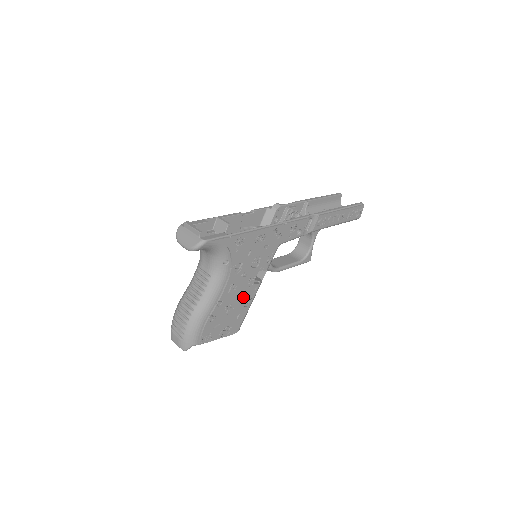
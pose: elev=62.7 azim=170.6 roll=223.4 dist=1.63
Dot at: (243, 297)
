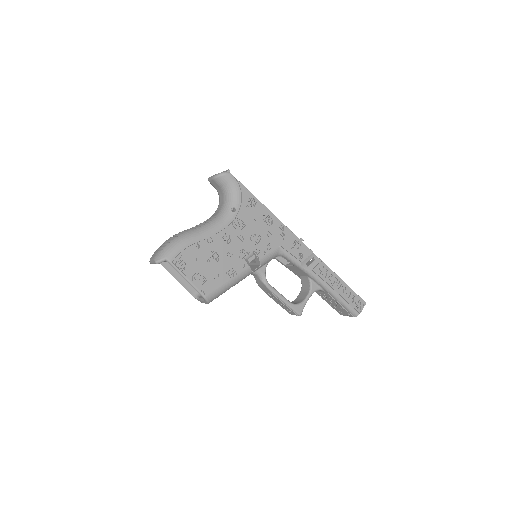
Dot at: (230, 261)
